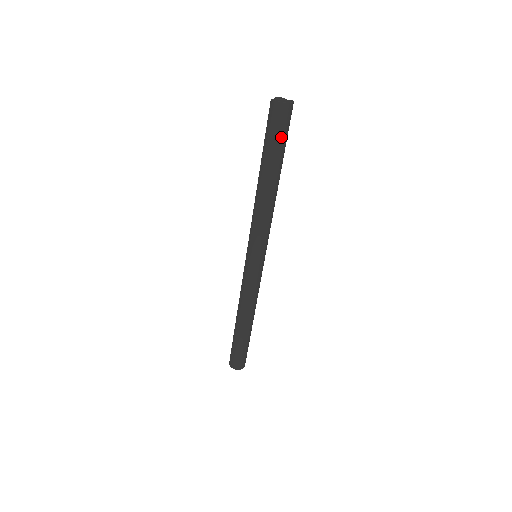
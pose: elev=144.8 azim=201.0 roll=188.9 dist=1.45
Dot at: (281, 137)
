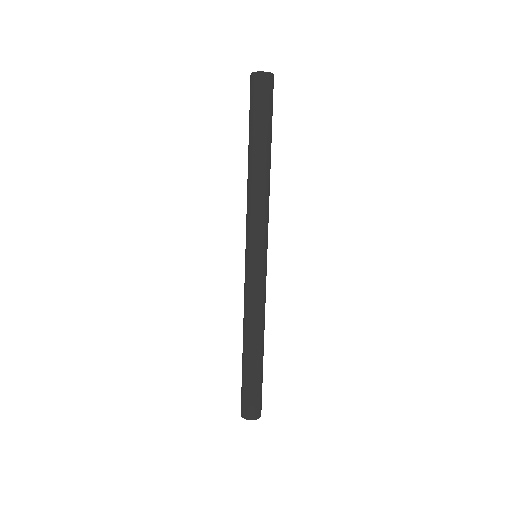
Dot at: (259, 108)
